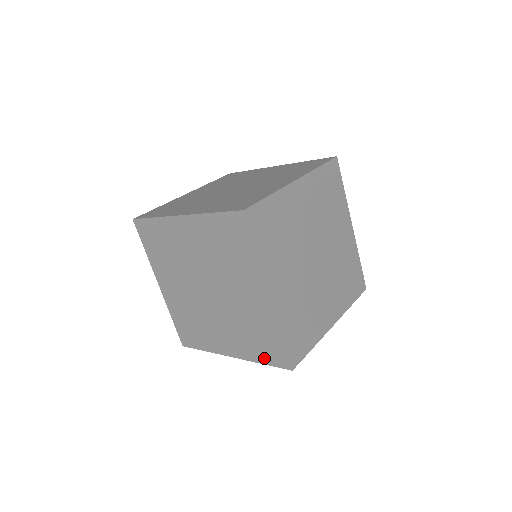
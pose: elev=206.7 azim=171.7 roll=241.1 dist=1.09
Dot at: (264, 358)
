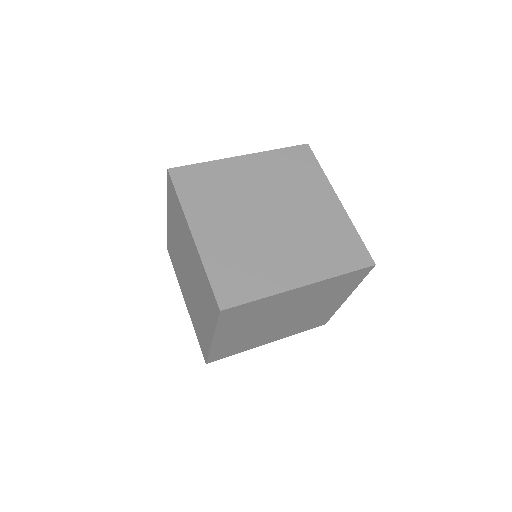
Dot at: (198, 337)
